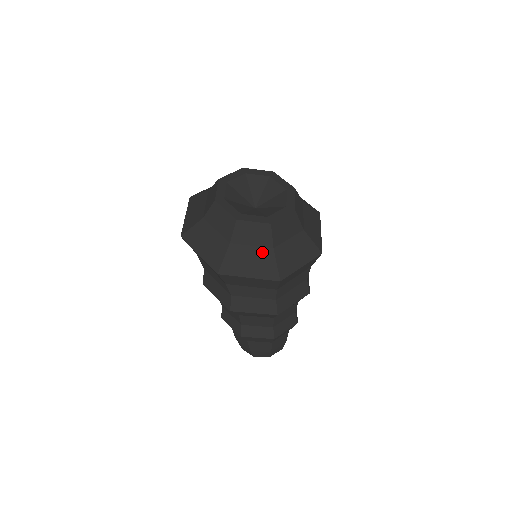
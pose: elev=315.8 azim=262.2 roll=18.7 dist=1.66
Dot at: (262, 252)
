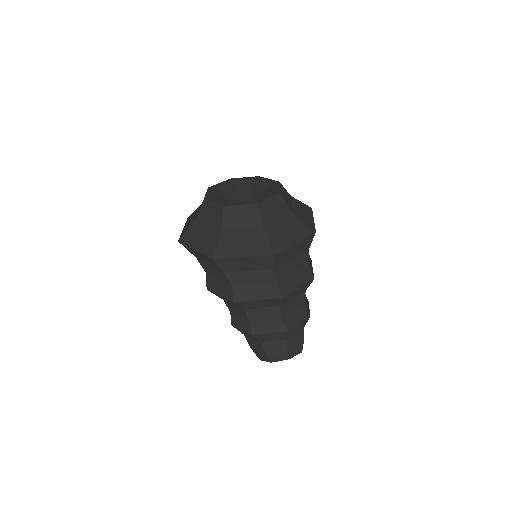
Dot at: (252, 232)
